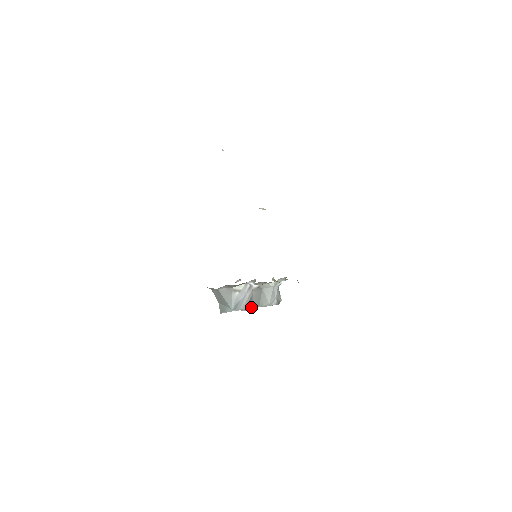
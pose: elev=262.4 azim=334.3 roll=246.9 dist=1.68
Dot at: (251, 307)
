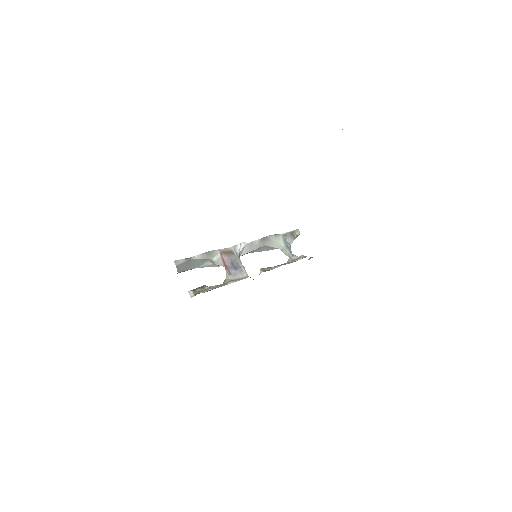
Dot at: occluded
